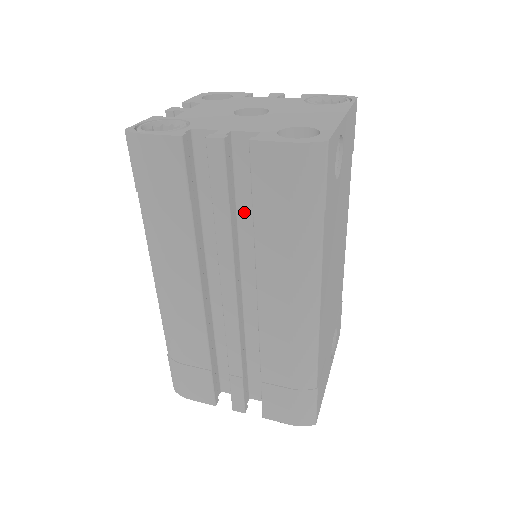
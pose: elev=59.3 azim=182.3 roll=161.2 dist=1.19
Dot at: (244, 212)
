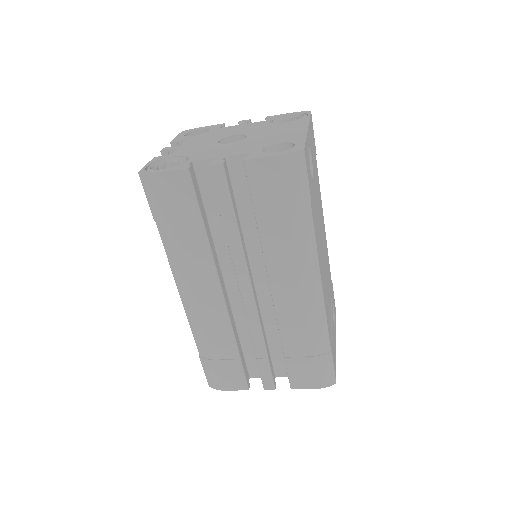
Dot at: (246, 219)
